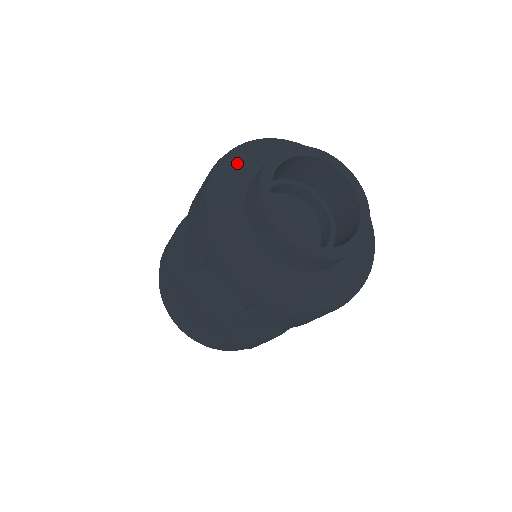
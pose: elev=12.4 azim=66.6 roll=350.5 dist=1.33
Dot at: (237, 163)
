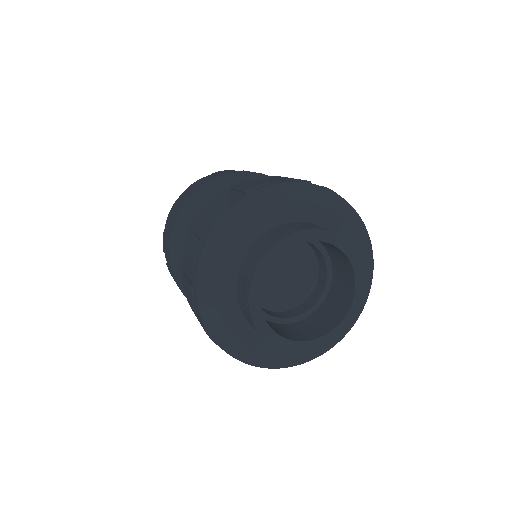
Dot at: (241, 224)
